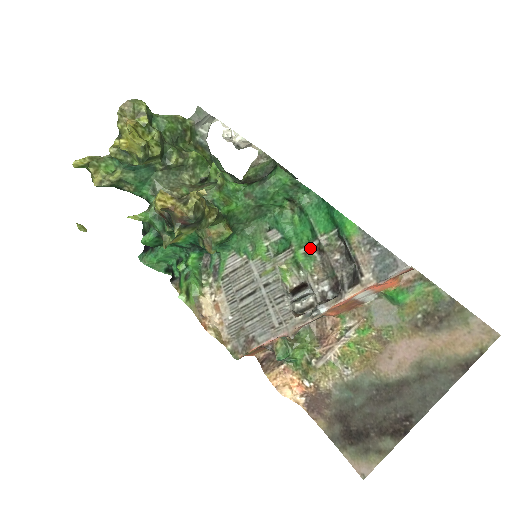
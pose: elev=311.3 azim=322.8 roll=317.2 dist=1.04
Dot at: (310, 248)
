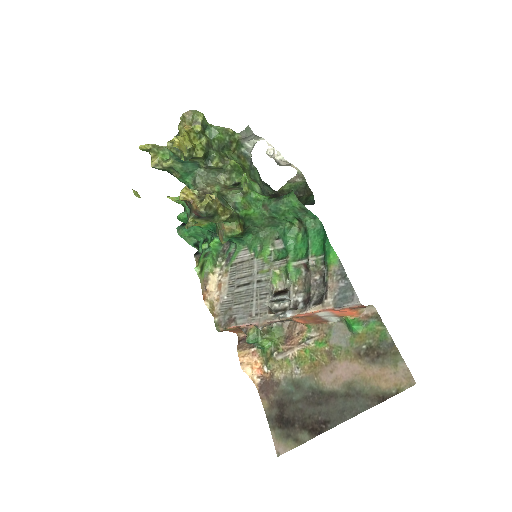
Dot at: (301, 263)
